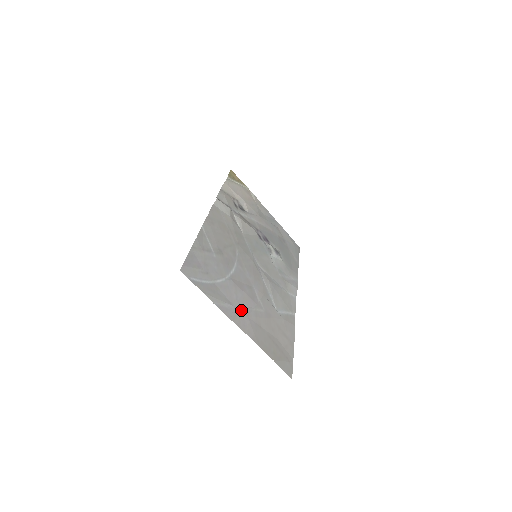
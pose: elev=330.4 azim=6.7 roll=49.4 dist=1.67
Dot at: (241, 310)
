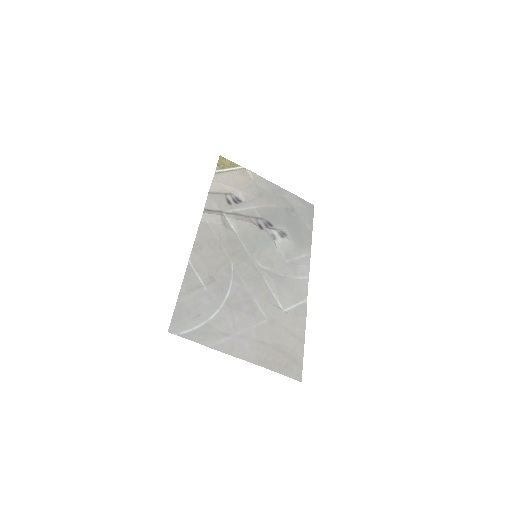
Dot at: (239, 336)
